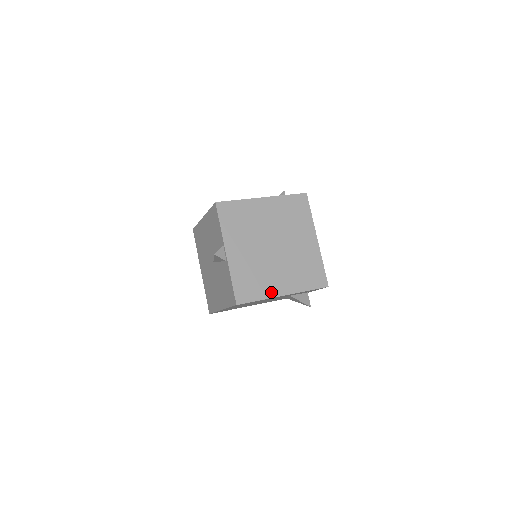
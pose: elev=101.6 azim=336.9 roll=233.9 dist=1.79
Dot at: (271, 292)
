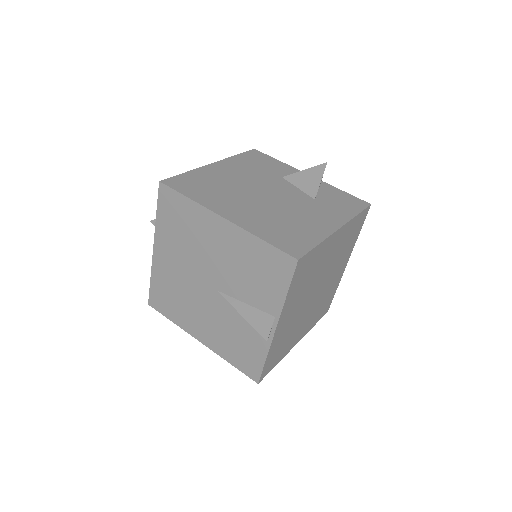
Dot at: (290, 348)
